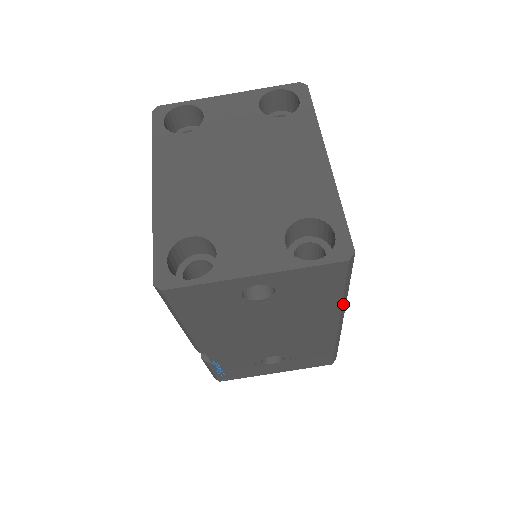
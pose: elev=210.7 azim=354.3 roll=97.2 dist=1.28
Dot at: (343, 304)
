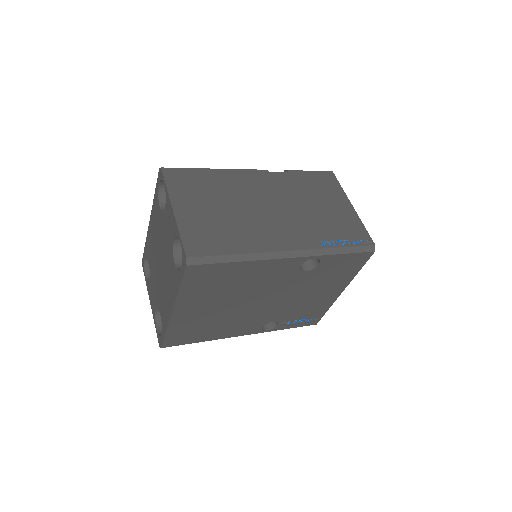
Dot at: occluded
